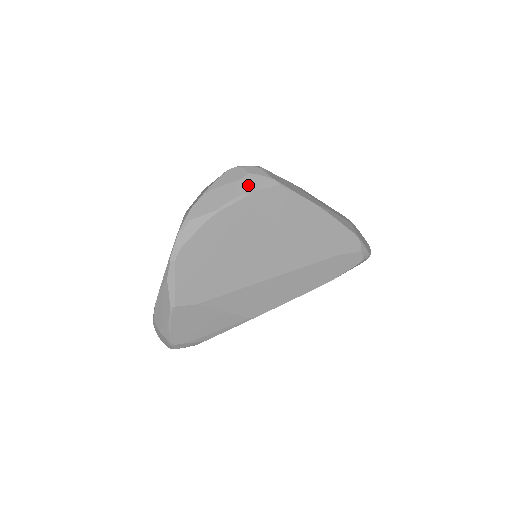
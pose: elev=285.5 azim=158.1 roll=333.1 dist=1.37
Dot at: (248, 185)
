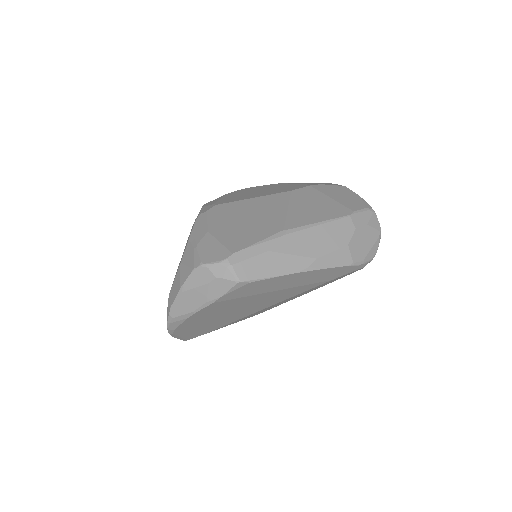
Dot at: (217, 290)
